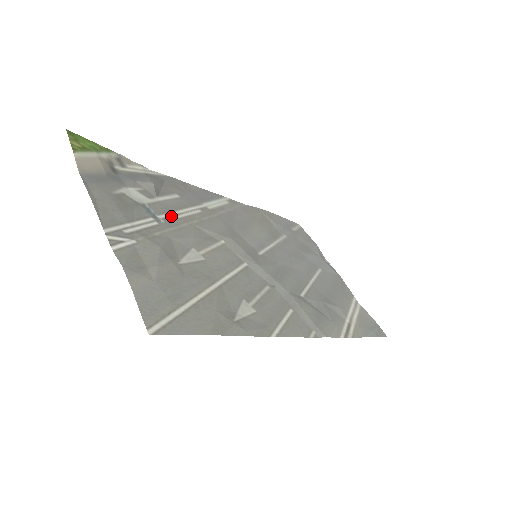
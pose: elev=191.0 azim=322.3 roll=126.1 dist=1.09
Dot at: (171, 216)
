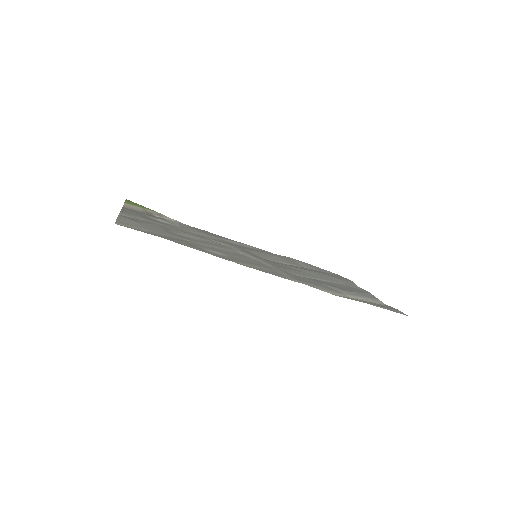
Dot at: occluded
